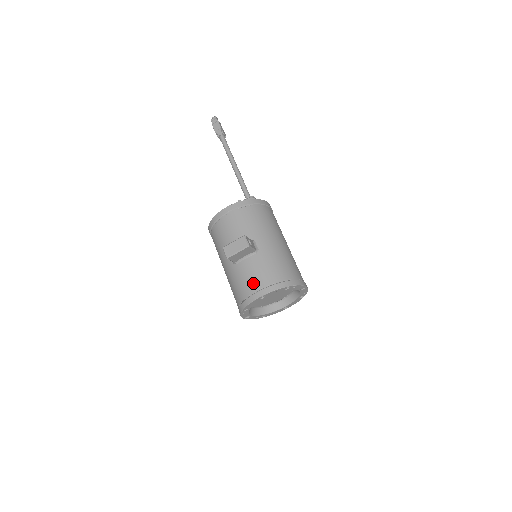
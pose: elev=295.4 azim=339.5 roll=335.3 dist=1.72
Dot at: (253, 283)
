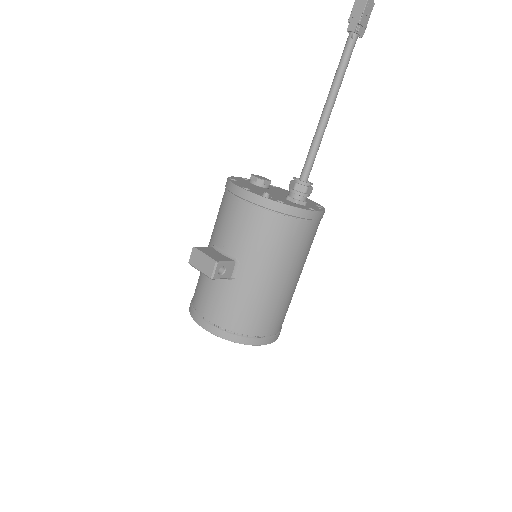
Dot at: (204, 305)
